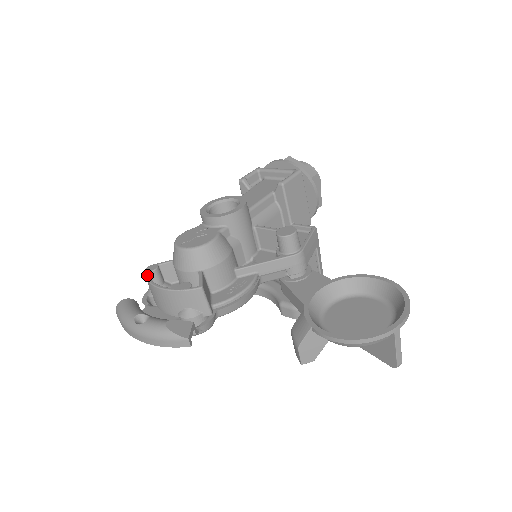
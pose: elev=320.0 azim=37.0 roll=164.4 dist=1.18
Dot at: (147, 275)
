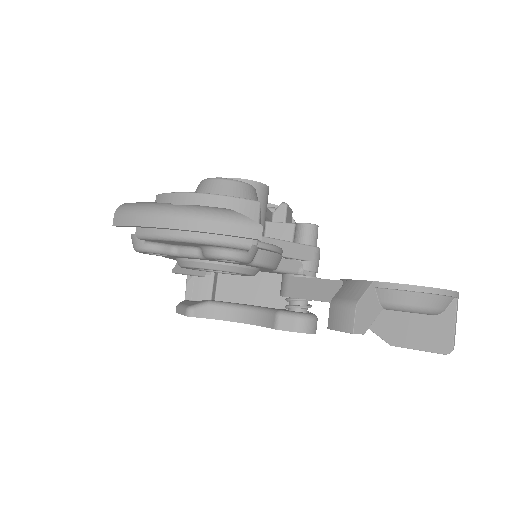
Dot at: (168, 193)
